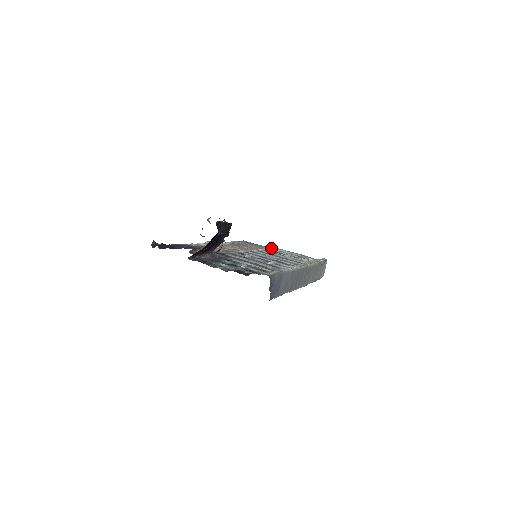
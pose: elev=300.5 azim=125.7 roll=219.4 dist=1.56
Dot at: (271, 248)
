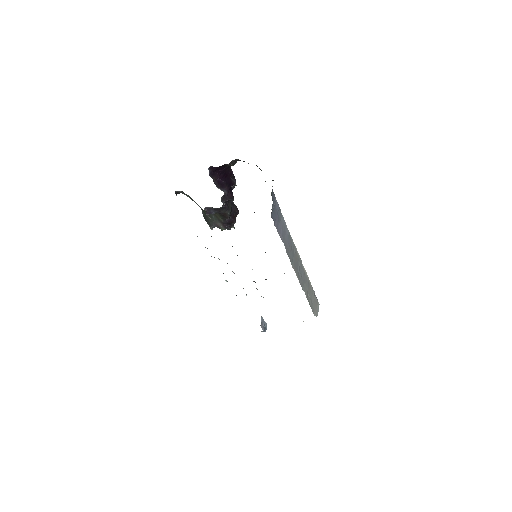
Dot at: occluded
